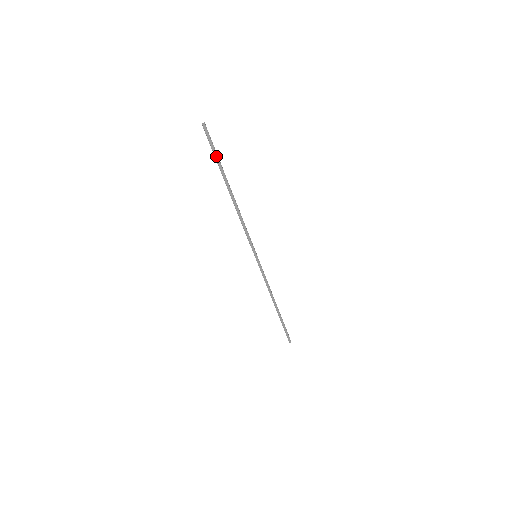
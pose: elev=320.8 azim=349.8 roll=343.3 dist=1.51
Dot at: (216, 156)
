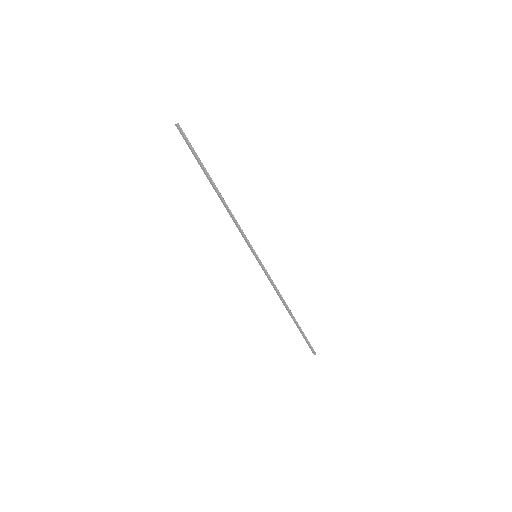
Dot at: (194, 154)
